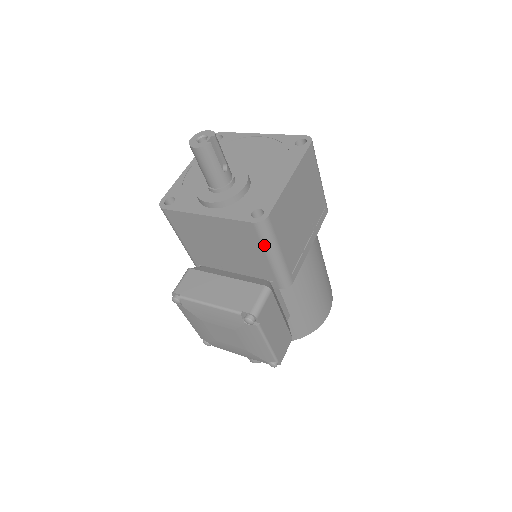
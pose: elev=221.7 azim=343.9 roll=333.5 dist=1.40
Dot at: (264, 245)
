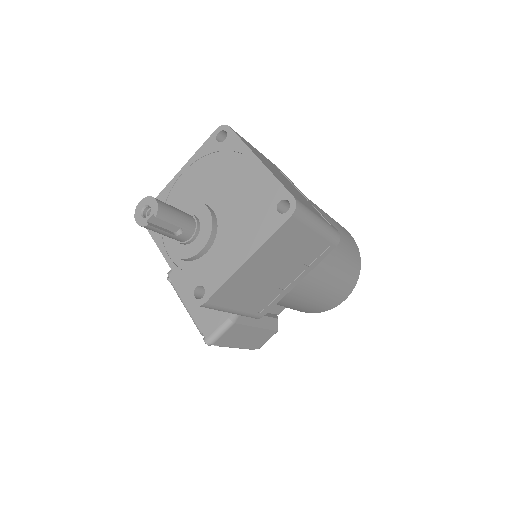
Dot at: occluded
